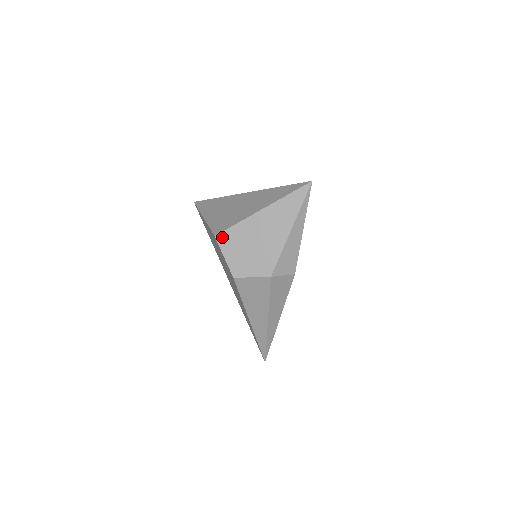
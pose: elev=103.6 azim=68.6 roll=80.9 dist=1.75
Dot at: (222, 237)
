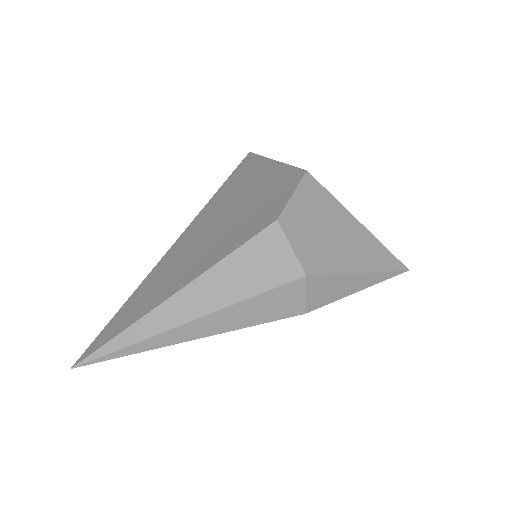
Dot at: (311, 182)
